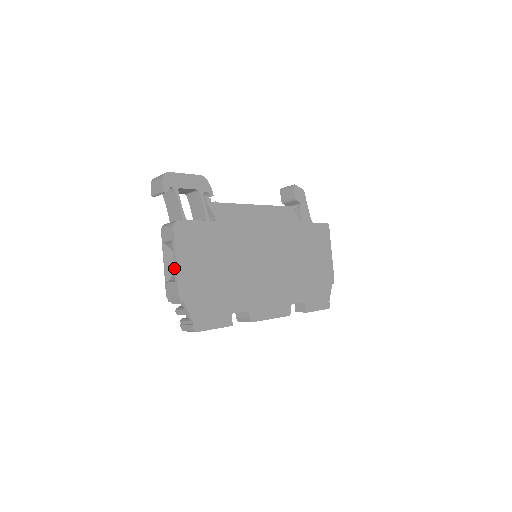
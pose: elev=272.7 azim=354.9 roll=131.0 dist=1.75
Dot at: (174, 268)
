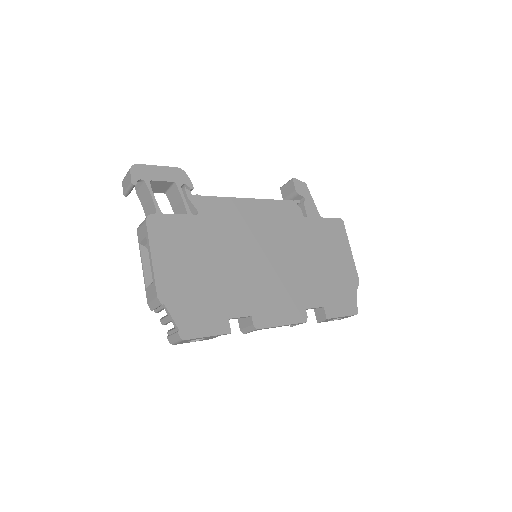
Dot at: occluded
